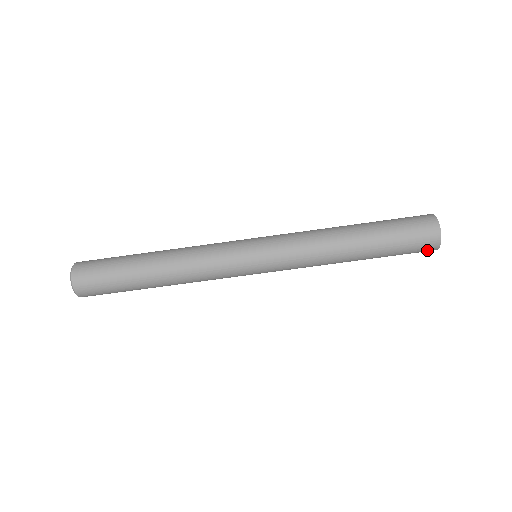
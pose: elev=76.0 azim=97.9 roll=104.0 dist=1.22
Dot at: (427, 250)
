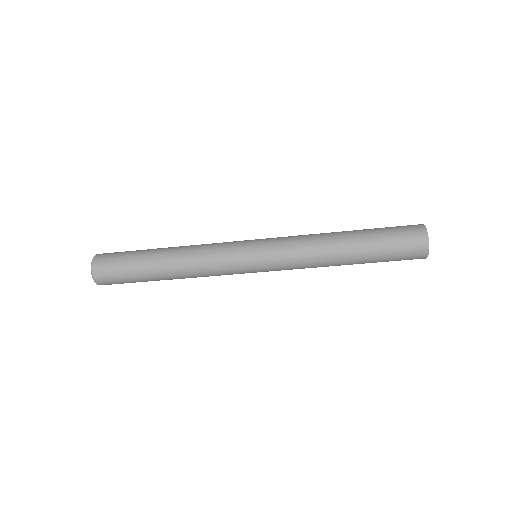
Dot at: occluded
